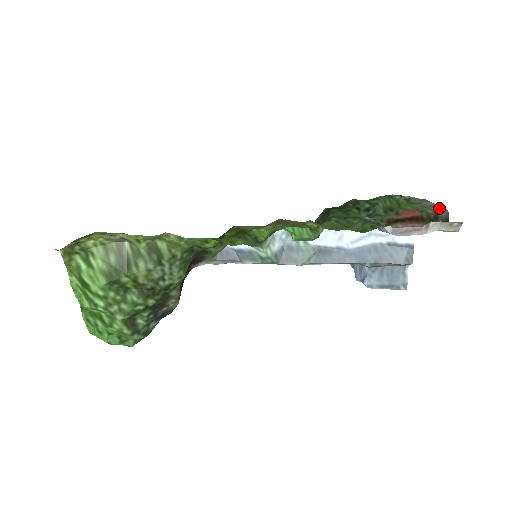
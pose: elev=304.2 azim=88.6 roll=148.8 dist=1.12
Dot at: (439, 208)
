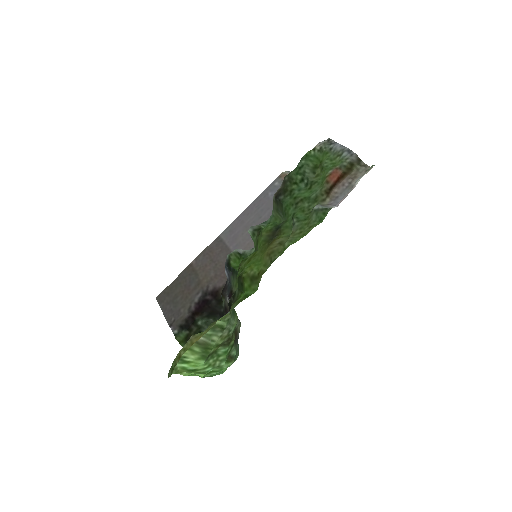
Dot at: (348, 154)
